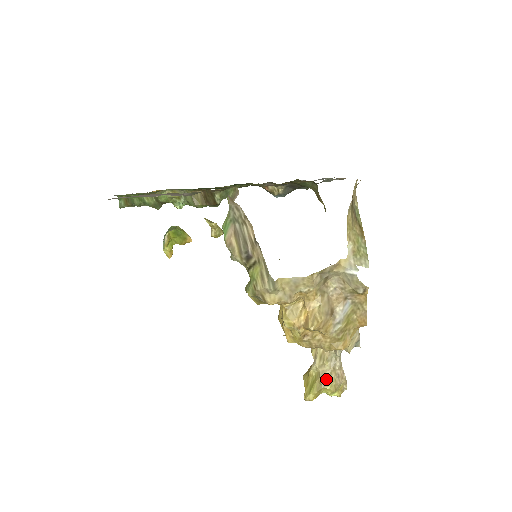
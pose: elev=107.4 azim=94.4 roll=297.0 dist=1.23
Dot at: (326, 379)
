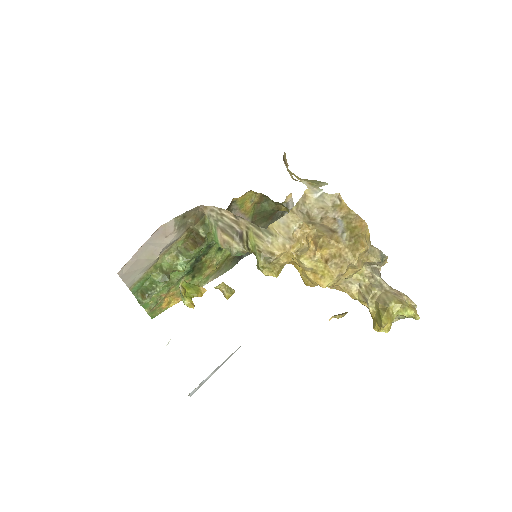
Dot at: (385, 300)
